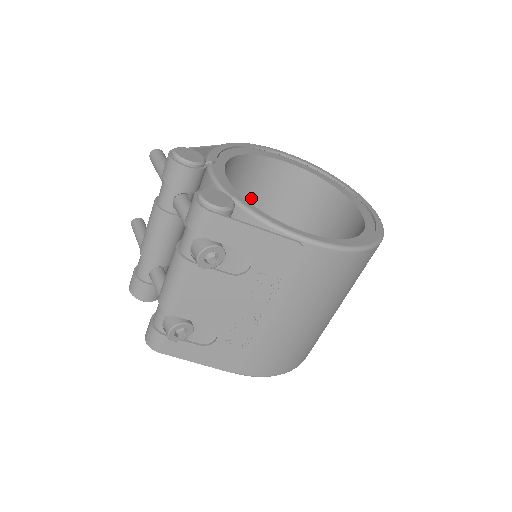
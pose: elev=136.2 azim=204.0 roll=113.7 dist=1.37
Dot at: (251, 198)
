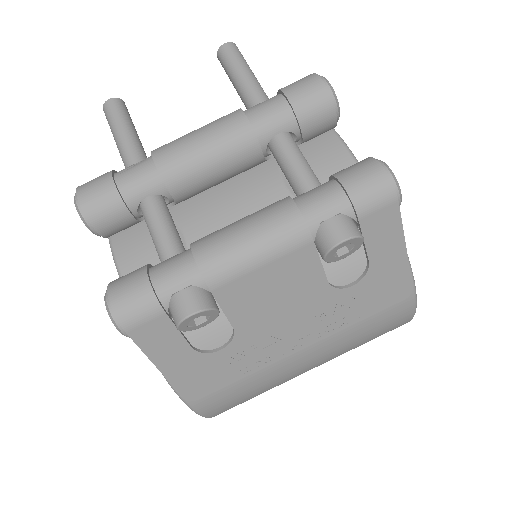
Dot at: occluded
